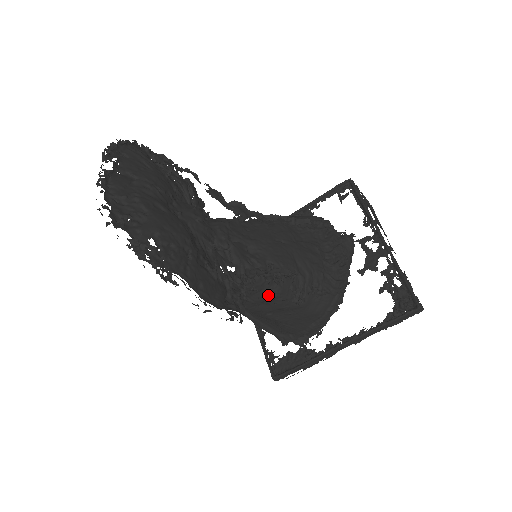
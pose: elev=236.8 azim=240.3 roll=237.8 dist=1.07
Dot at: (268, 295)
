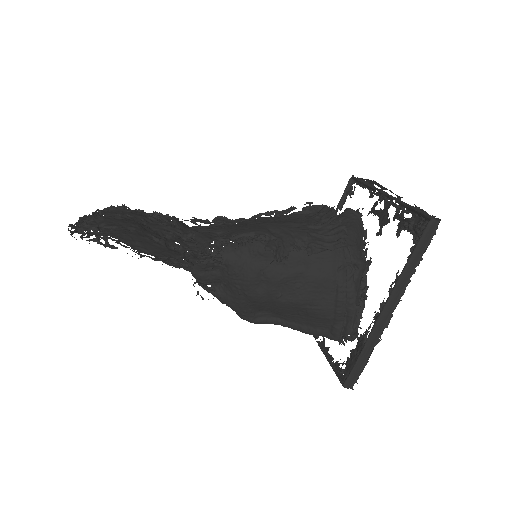
Dot at: (253, 268)
